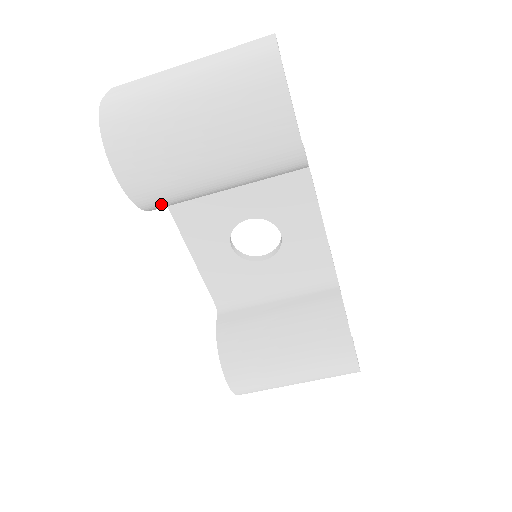
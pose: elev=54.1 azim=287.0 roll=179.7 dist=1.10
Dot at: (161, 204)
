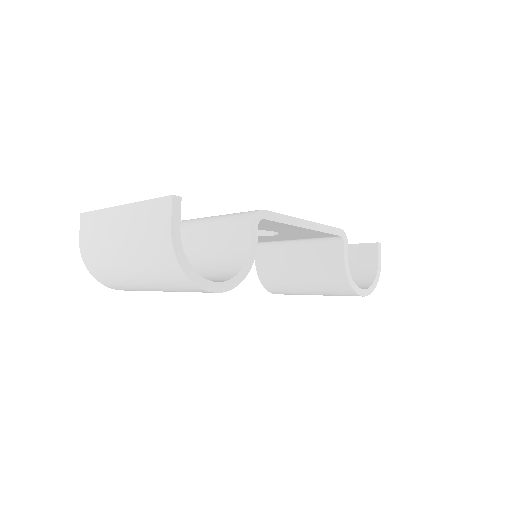
Dot at: occluded
